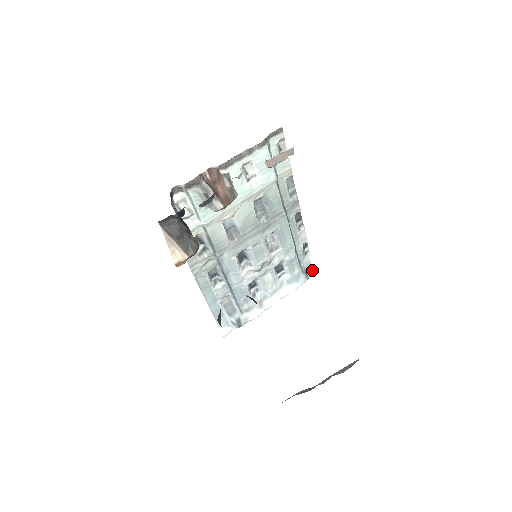
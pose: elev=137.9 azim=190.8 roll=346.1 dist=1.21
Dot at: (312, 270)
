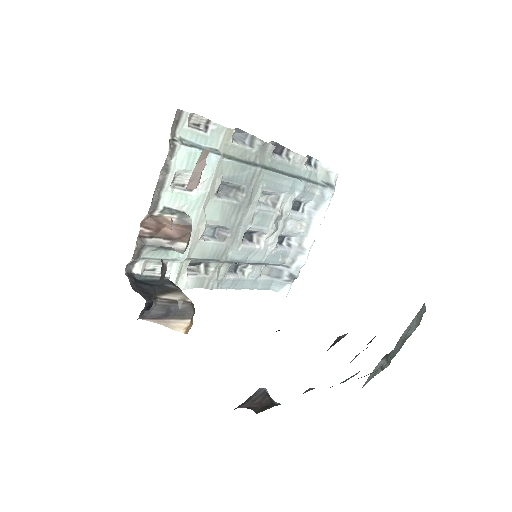
Dot at: (333, 176)
